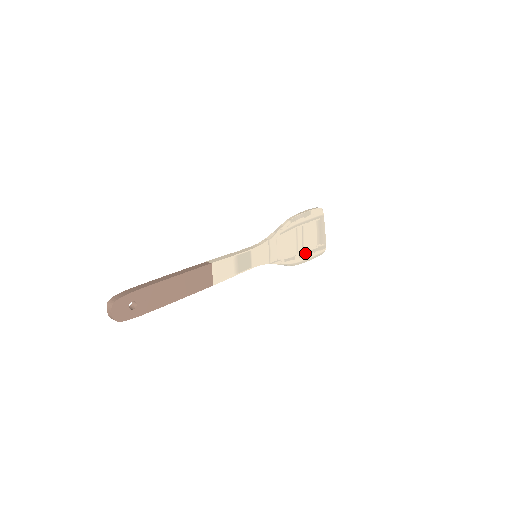
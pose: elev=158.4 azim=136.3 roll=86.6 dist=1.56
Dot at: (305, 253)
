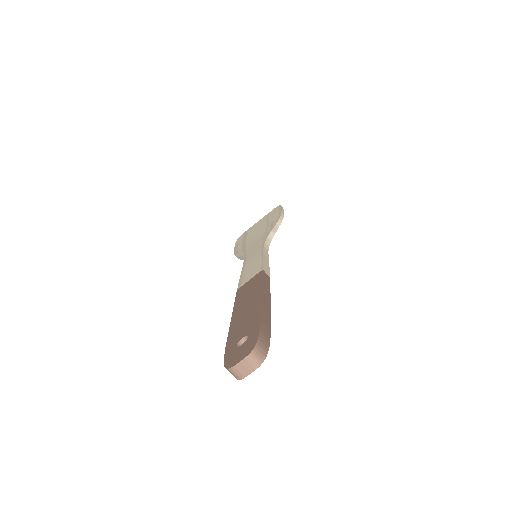
Dot at: occluded
